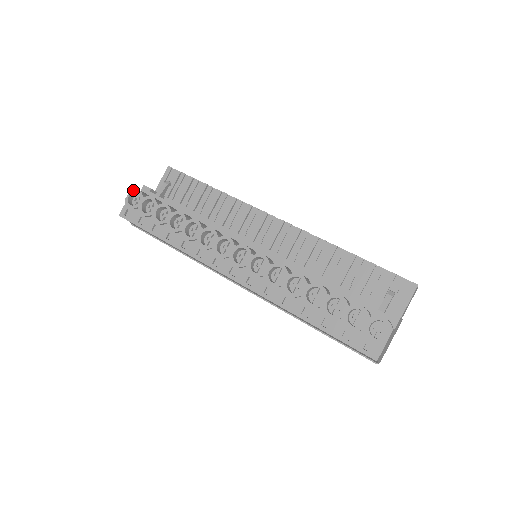
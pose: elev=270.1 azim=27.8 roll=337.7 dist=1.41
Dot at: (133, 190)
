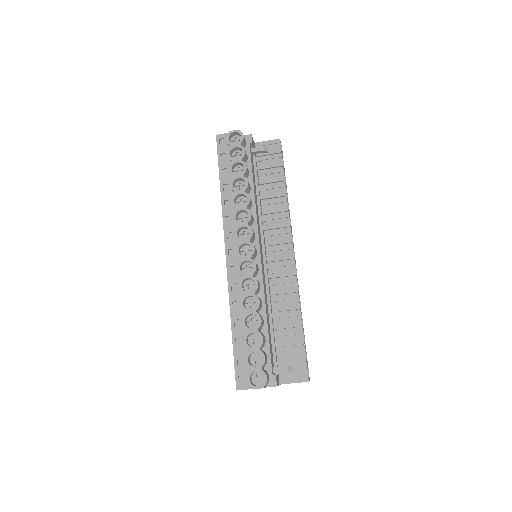
Dot at: (241, 132)
